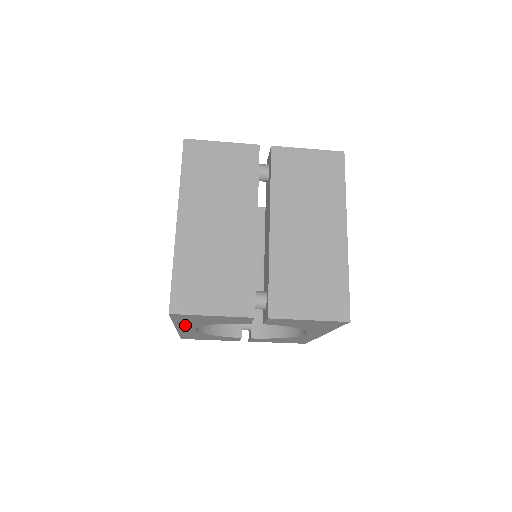
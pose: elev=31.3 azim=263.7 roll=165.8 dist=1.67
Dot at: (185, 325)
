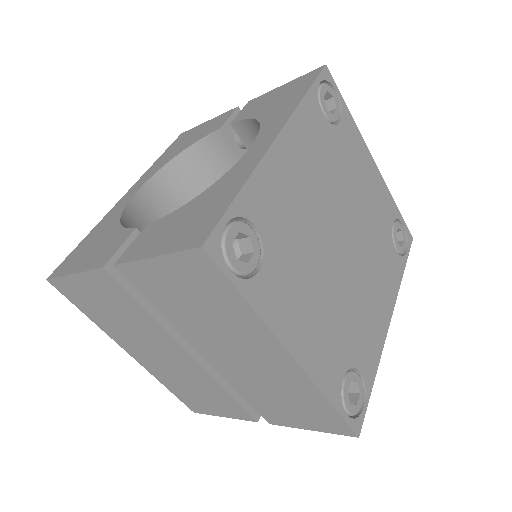
Dot at: occluded
